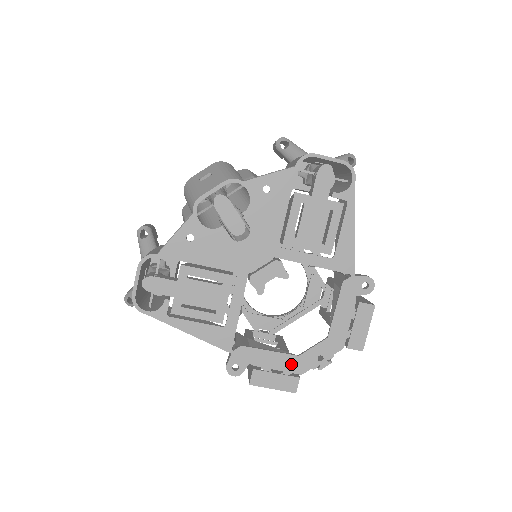
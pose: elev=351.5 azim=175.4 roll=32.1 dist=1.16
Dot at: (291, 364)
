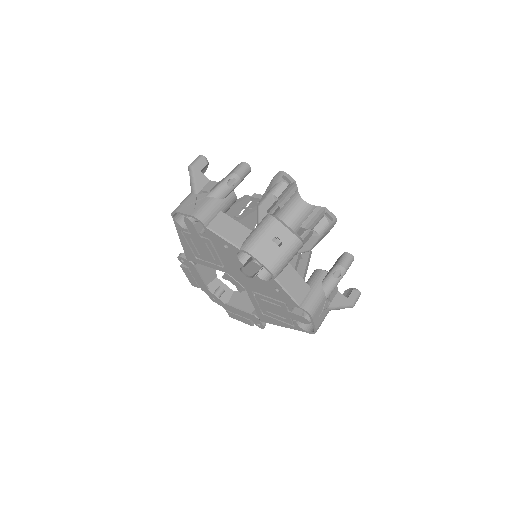
Dot at: (202, 286)
